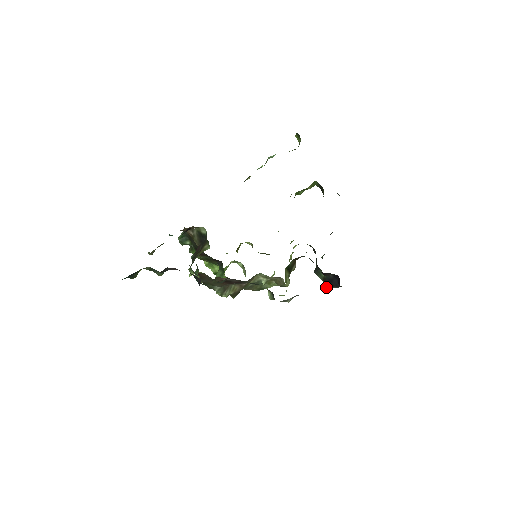
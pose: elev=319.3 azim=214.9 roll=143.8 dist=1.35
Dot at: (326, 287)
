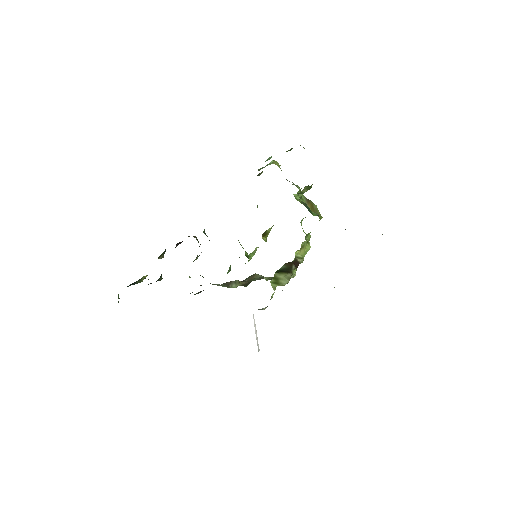
Dot at: occluded
